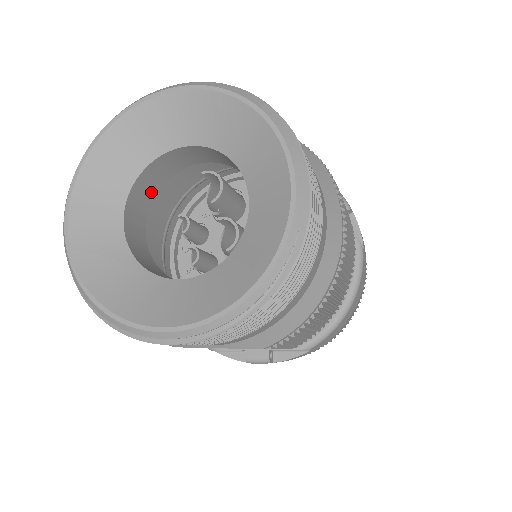
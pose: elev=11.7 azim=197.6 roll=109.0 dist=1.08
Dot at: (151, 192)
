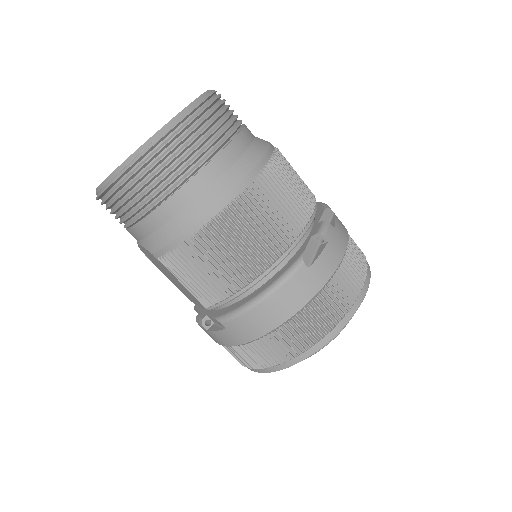
Dot at: occluded
